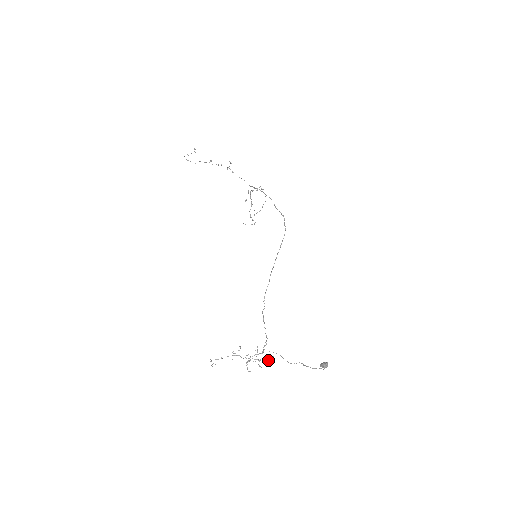
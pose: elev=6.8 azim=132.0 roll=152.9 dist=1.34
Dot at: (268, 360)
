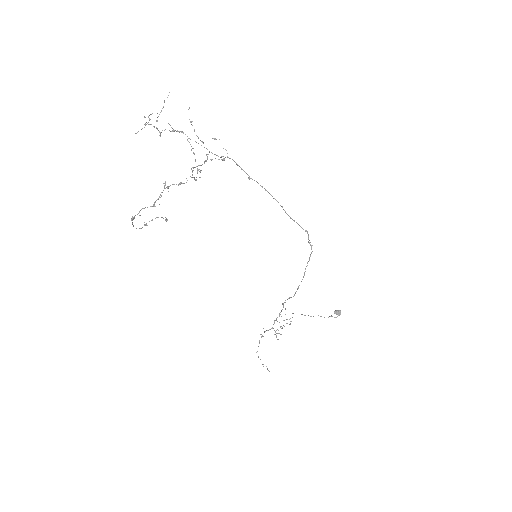
Dot at: occluded
